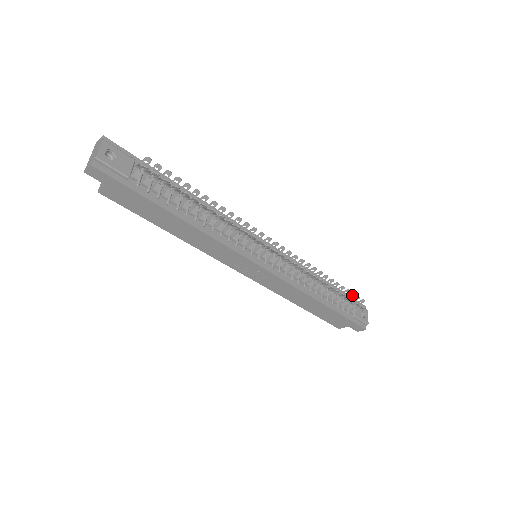
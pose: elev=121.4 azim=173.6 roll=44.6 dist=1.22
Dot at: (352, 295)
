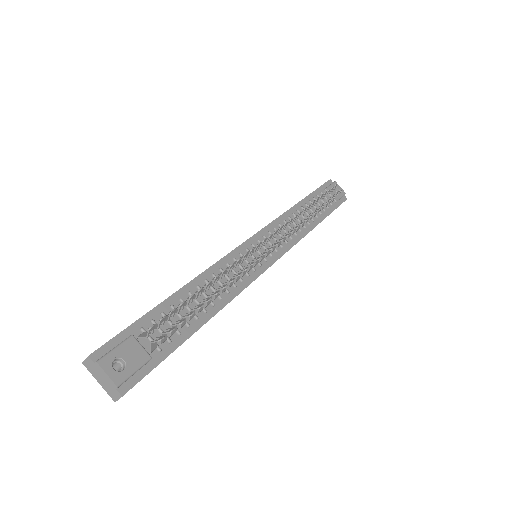
Dot at: (328, 192)
